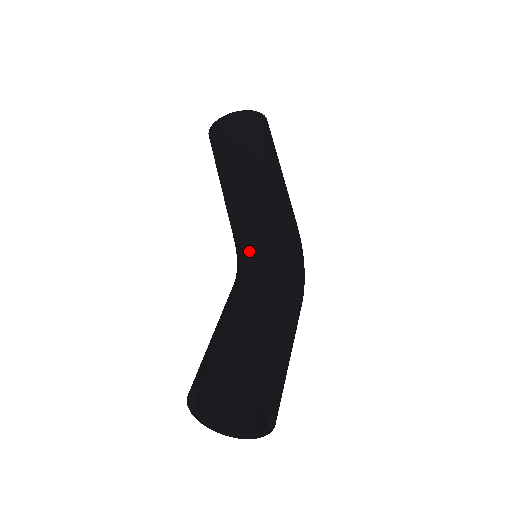
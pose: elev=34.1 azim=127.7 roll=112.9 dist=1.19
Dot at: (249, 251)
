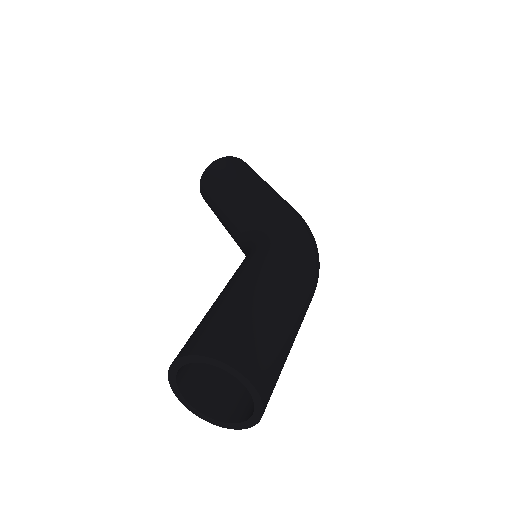
Dot at: occluded
